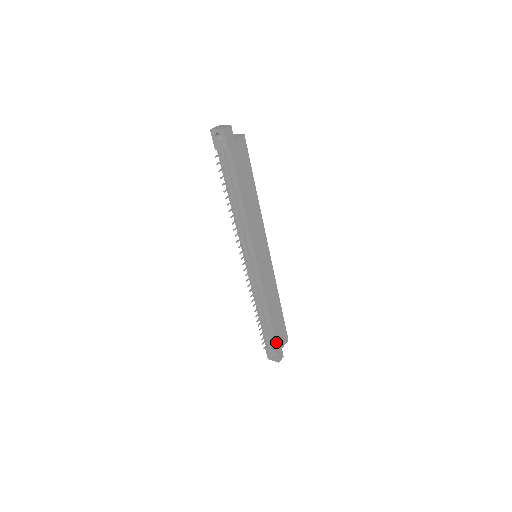
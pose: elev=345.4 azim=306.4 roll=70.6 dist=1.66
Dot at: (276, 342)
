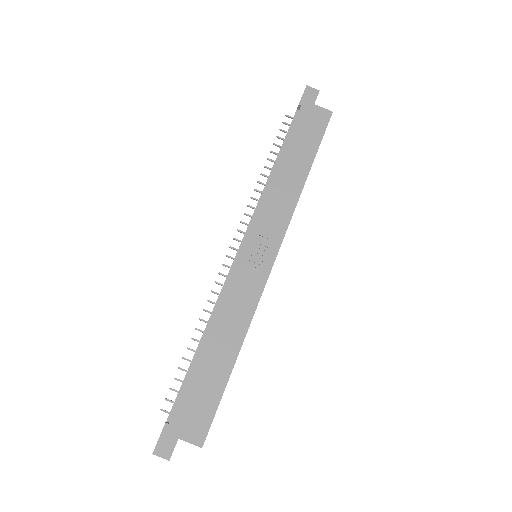
Dot at: (179, 408)
